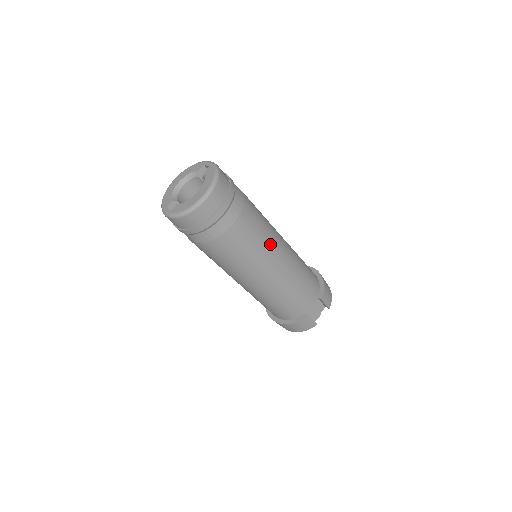
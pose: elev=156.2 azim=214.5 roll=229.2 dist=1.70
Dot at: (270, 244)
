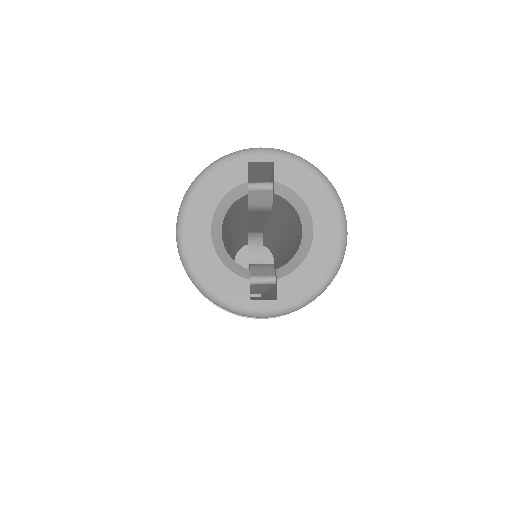
Dot at: occluded
